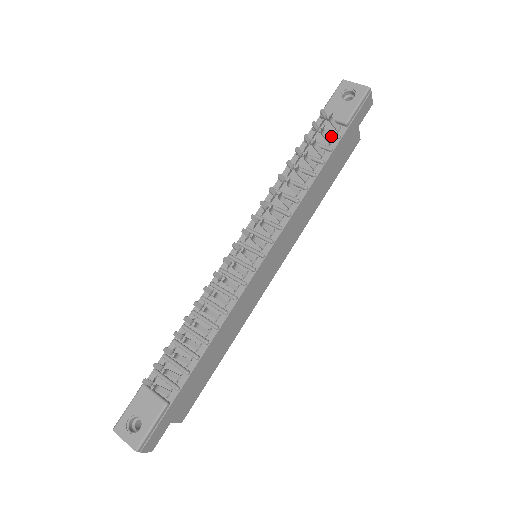
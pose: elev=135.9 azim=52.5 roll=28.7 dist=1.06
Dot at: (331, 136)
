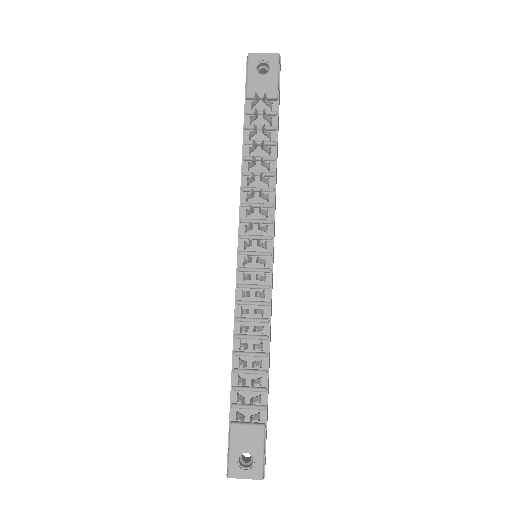
Dot at: (268, 115)
